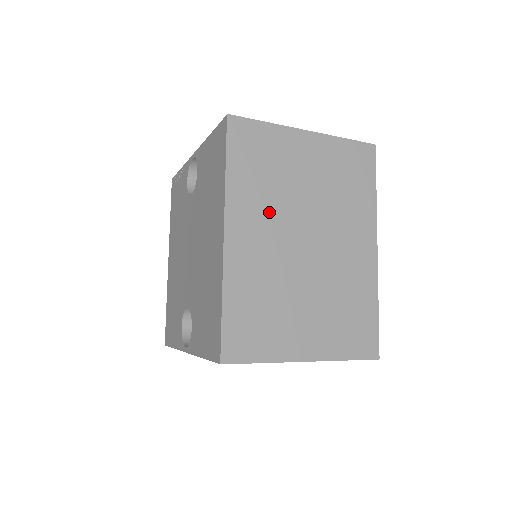
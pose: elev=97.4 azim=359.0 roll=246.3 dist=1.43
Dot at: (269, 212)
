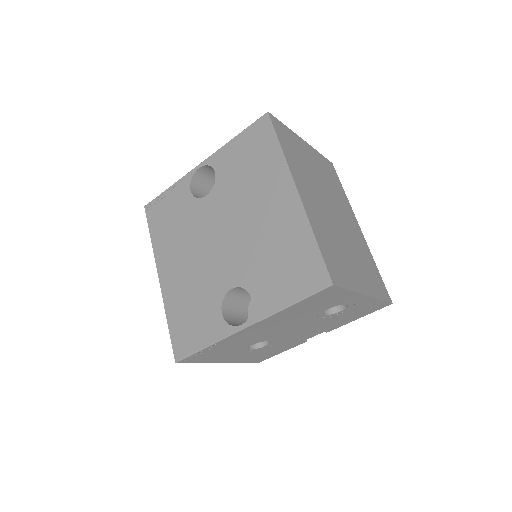
Dot at: (310, 184)
